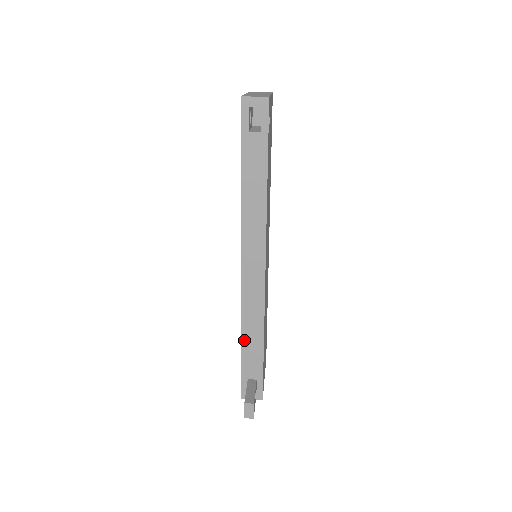
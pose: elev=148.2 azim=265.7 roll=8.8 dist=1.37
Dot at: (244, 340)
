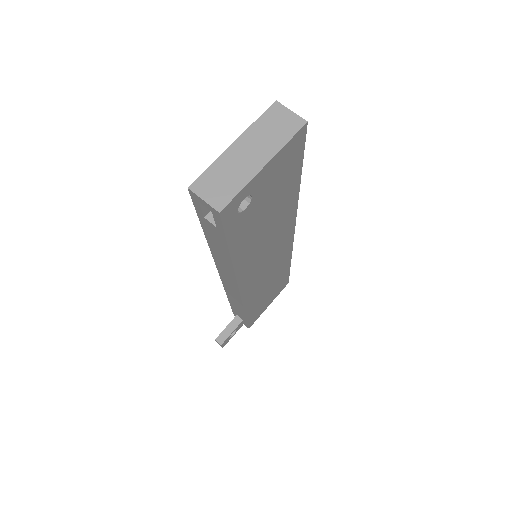
Dot at: (230, 302)
